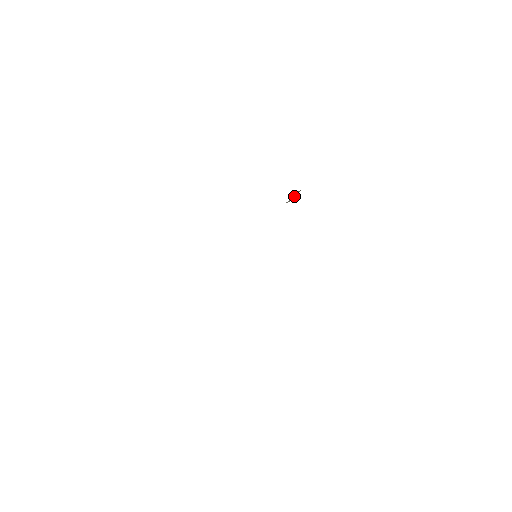
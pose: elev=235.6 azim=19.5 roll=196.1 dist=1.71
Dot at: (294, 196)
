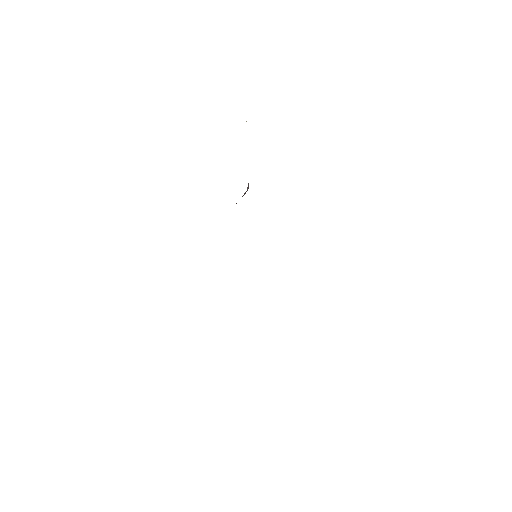
Dot at: occluded
